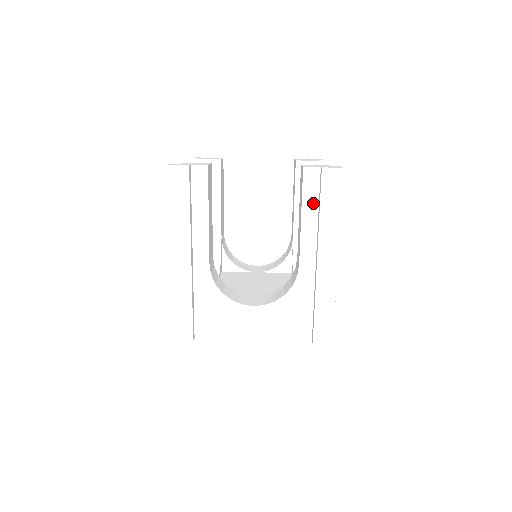
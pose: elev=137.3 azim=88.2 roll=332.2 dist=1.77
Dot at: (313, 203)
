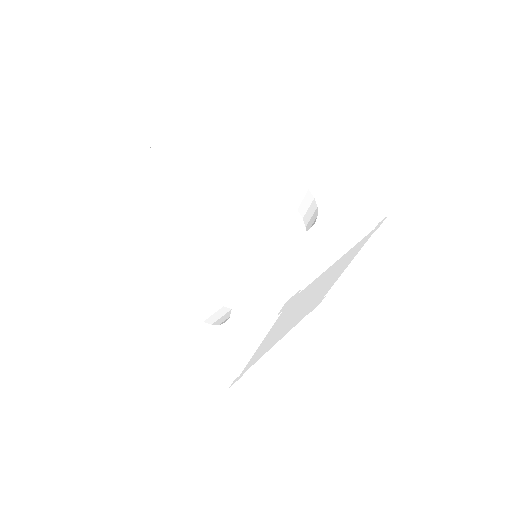
Dot at: (262, 140)
